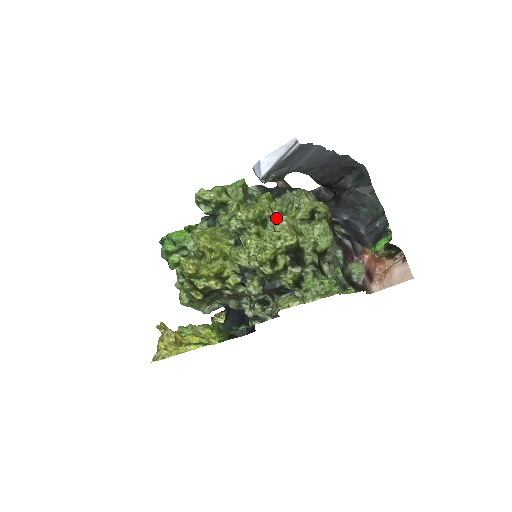
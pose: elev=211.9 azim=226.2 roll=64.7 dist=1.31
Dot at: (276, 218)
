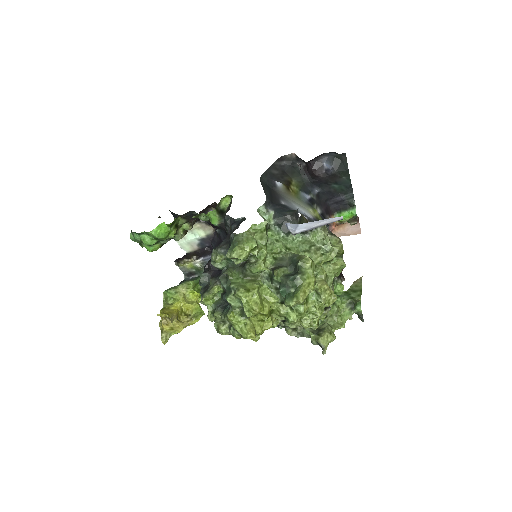
Dot at: occluded
